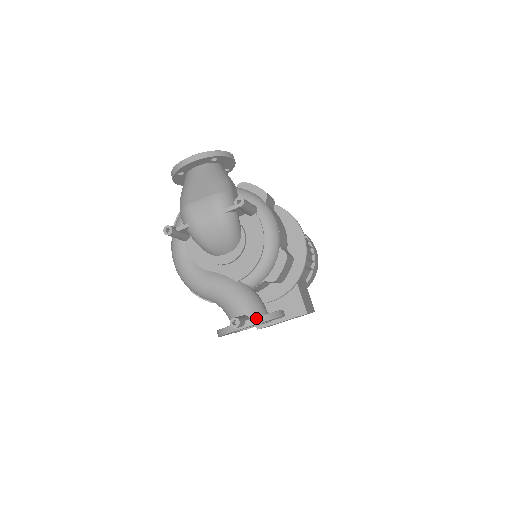
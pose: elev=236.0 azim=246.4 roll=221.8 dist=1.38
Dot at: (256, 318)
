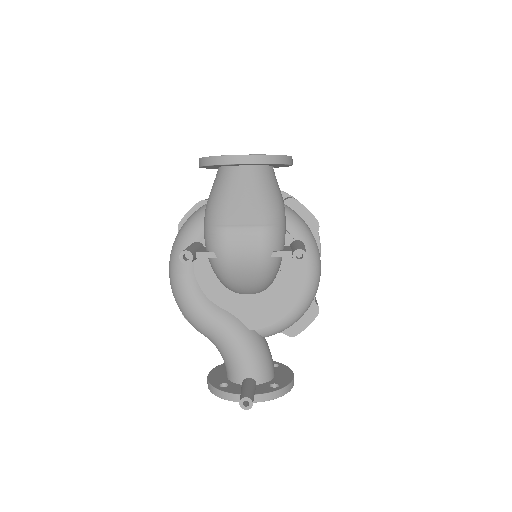
Dot at: (269, 394)
